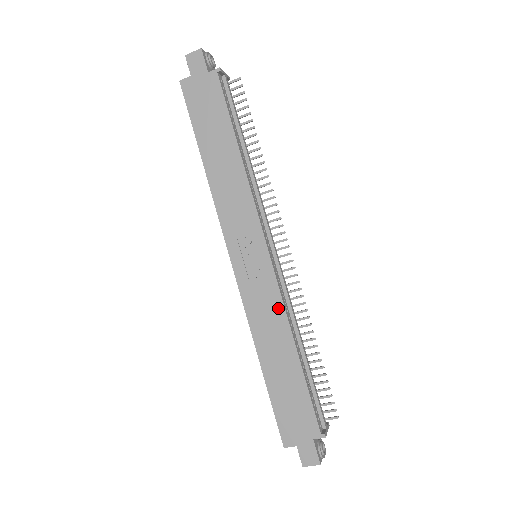
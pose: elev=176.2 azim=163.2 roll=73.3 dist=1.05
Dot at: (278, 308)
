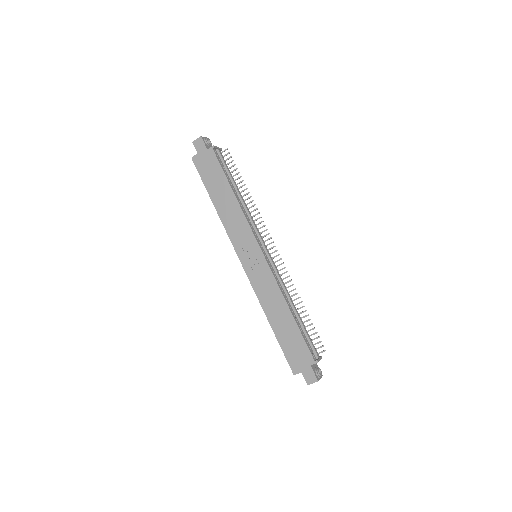
Dot at: (274, 285)
